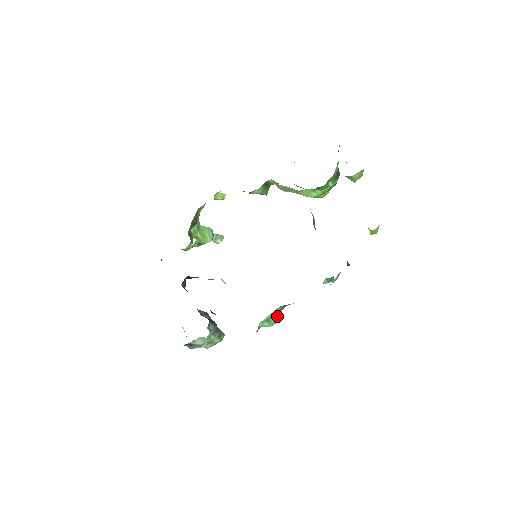
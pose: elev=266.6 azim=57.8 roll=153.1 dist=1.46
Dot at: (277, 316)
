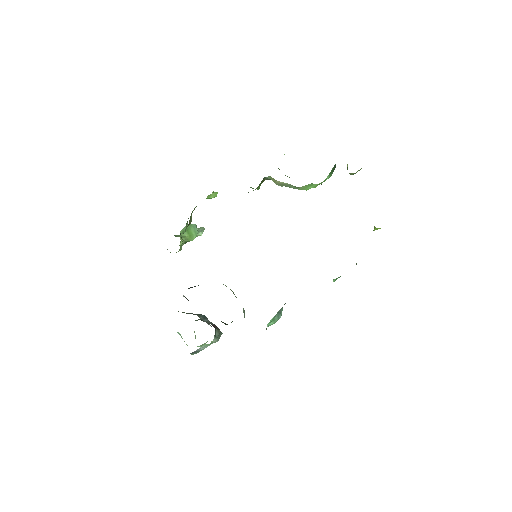
Dot at: (280, 313)
